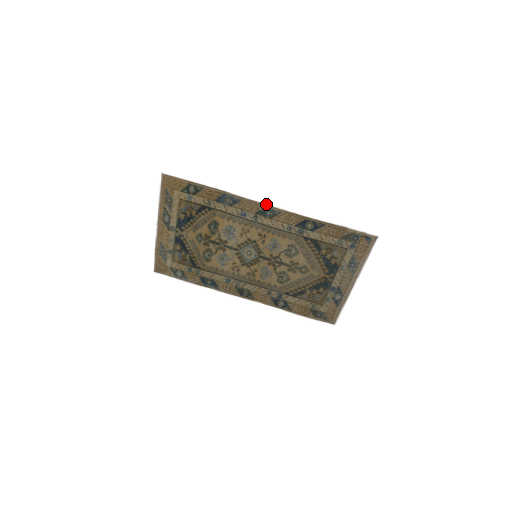
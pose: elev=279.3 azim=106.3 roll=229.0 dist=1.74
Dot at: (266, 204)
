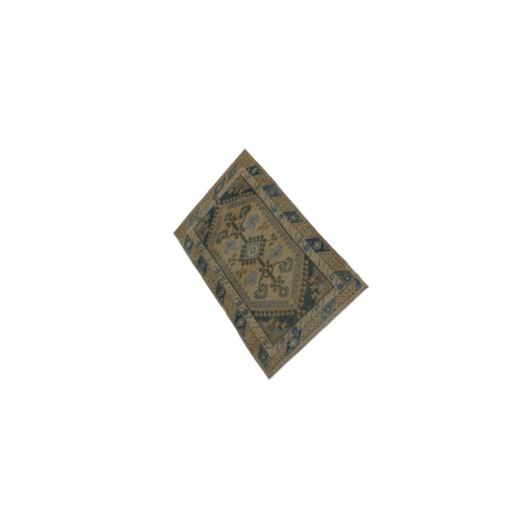
Dot at: (297, 207)
